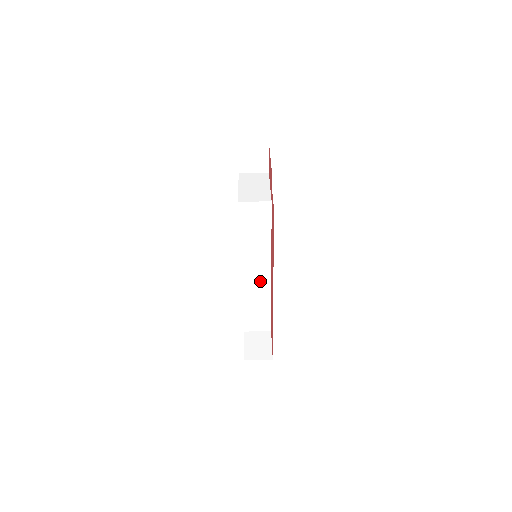
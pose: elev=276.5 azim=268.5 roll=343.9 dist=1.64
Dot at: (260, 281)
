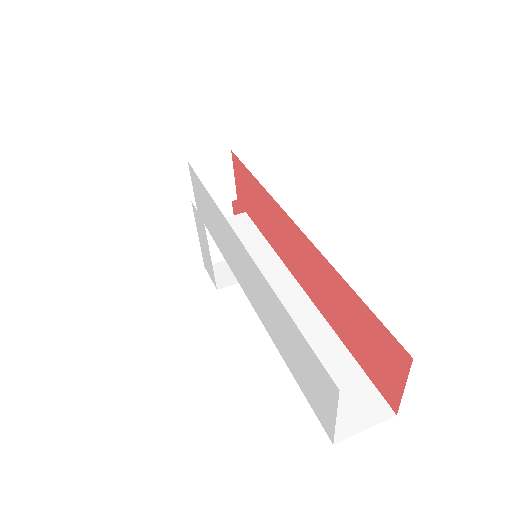
Dot at: (291, 307)
